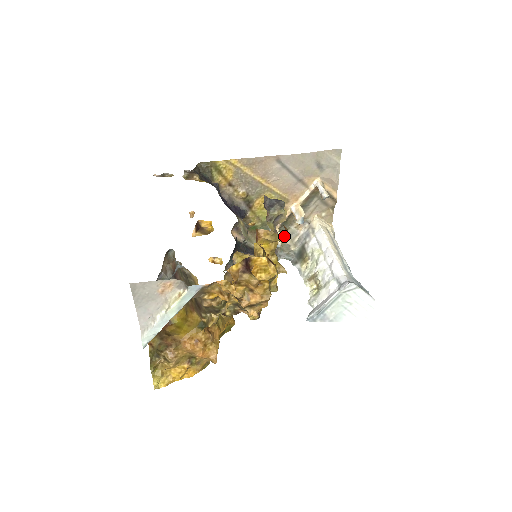
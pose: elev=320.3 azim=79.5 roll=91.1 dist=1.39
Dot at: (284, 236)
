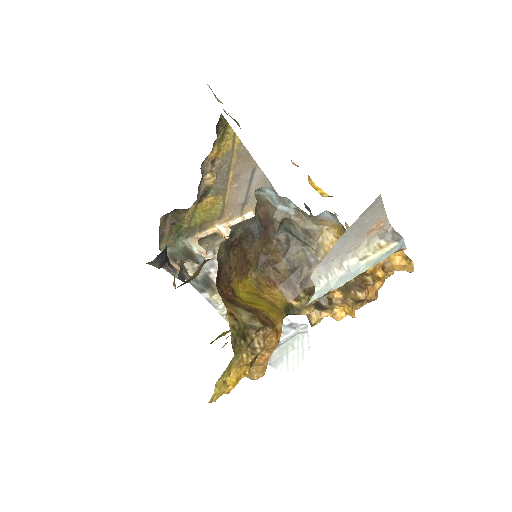
Dot at: occluded
